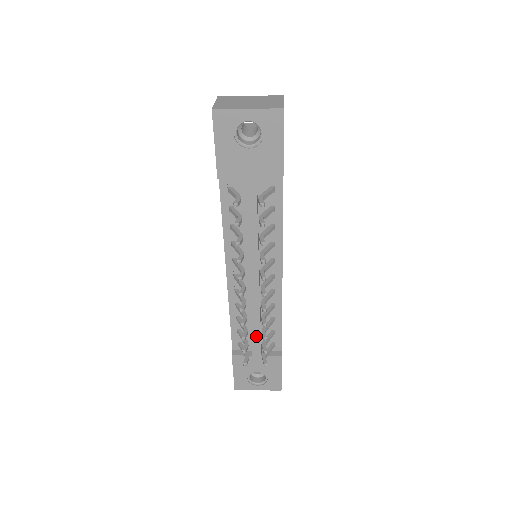
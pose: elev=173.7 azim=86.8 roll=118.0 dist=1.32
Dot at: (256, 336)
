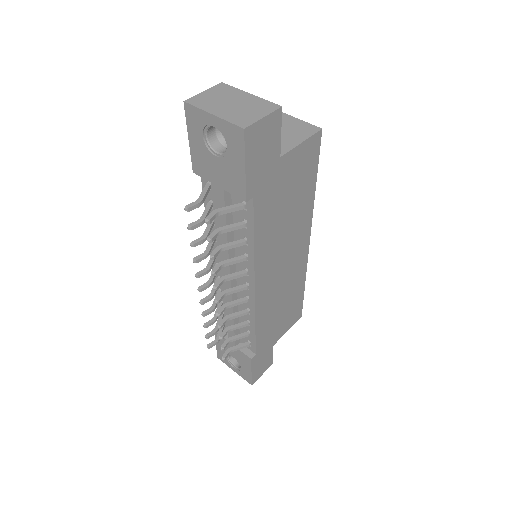
Dot at: occluded
